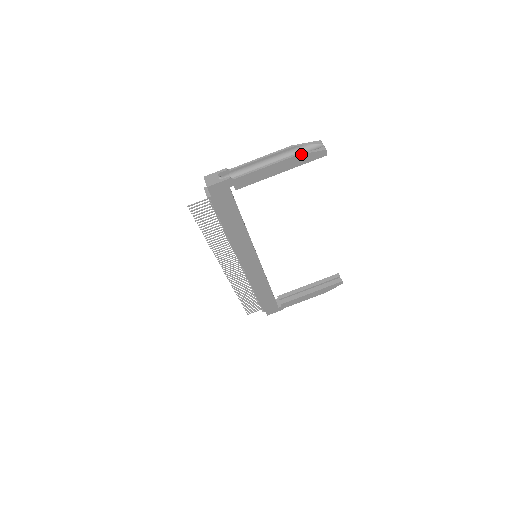
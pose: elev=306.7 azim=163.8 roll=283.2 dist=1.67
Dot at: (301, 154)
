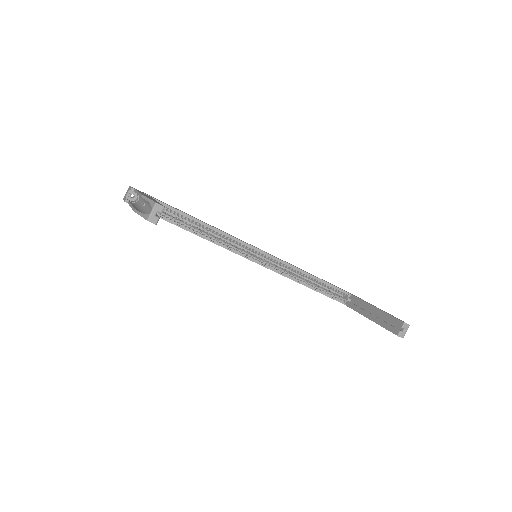
Dot at: (136, 212)
